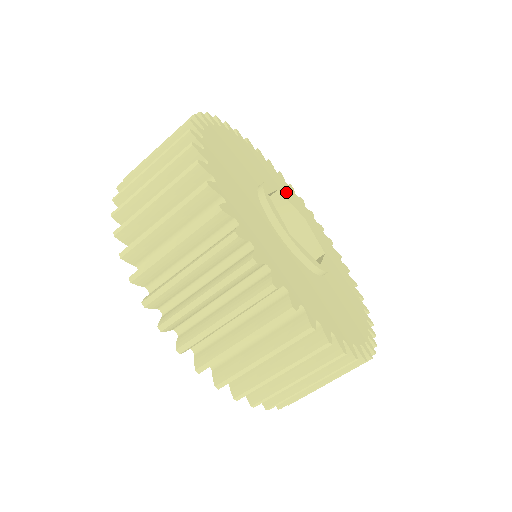
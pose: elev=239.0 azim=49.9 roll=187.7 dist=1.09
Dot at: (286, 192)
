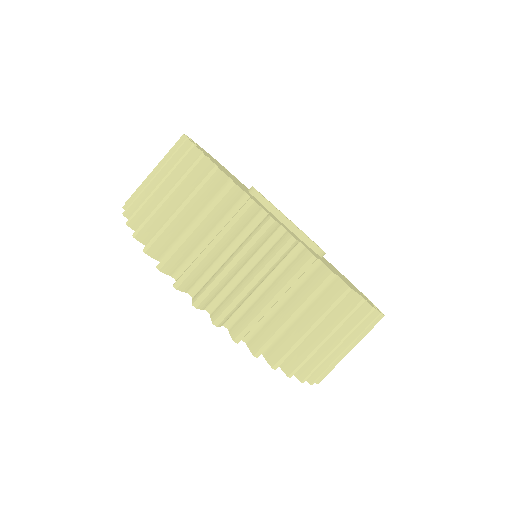
Dot at: occluded
